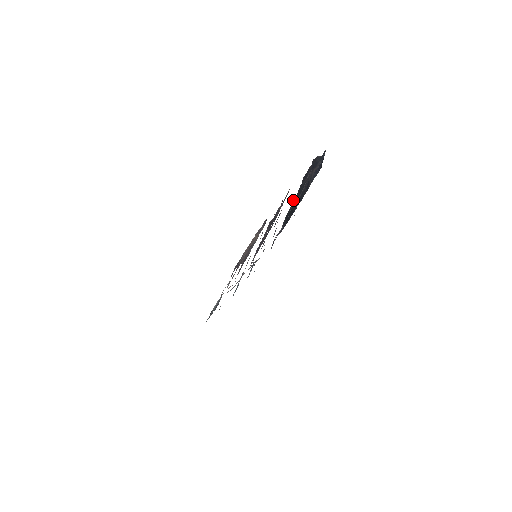
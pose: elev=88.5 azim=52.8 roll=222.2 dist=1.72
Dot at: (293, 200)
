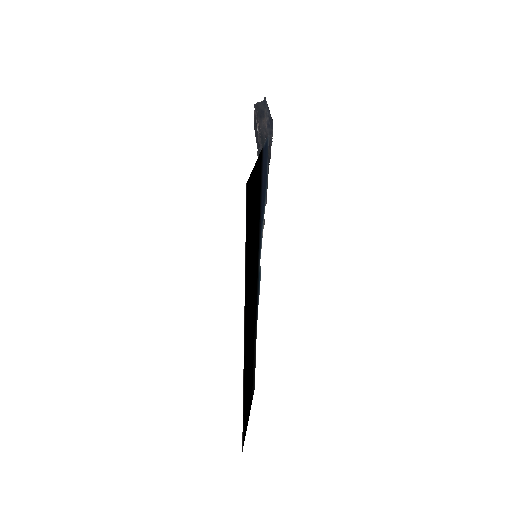
Dot at: occluded
